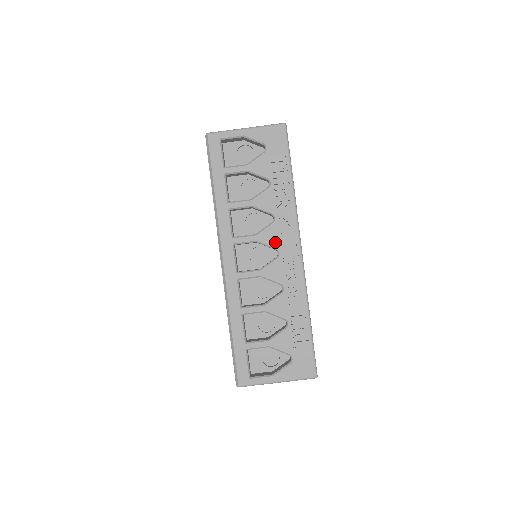
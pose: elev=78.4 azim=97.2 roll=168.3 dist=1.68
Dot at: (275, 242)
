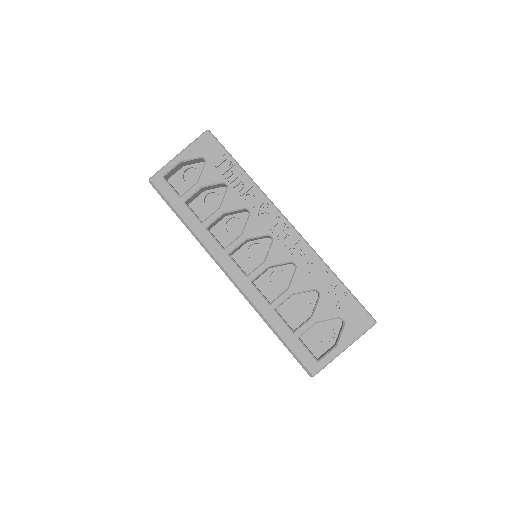
Dot at: (262, 229)
